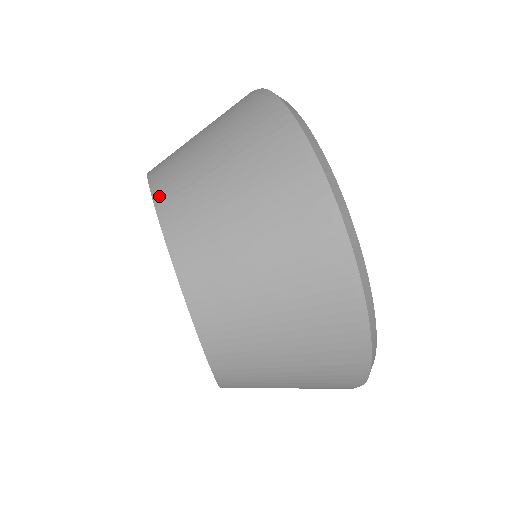
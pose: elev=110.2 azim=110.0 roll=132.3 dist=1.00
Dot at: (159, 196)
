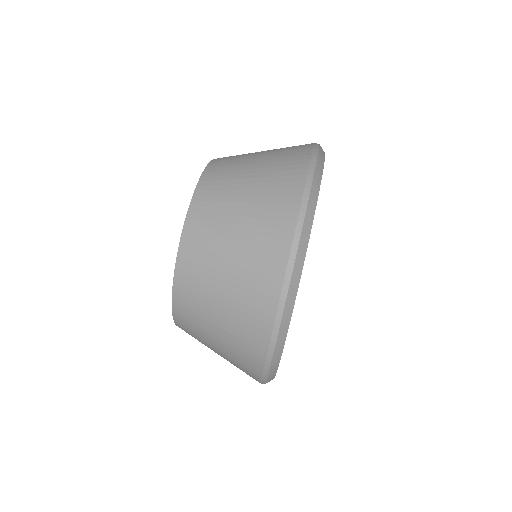
Dot at: (217, 159)
